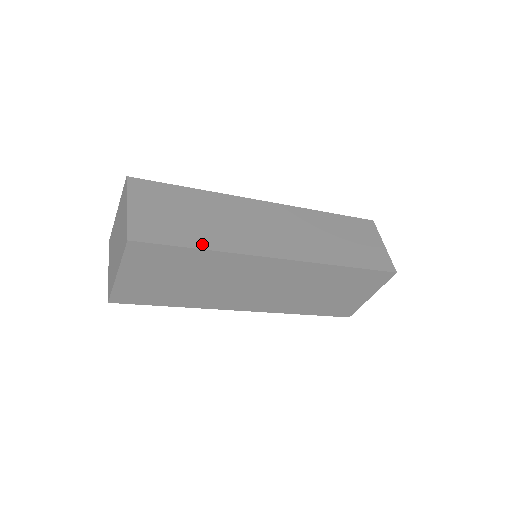
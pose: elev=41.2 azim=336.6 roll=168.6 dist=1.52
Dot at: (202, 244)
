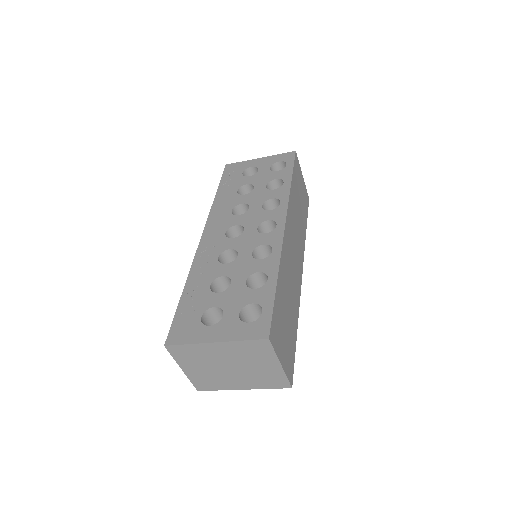
Dot at: (296, 327)
